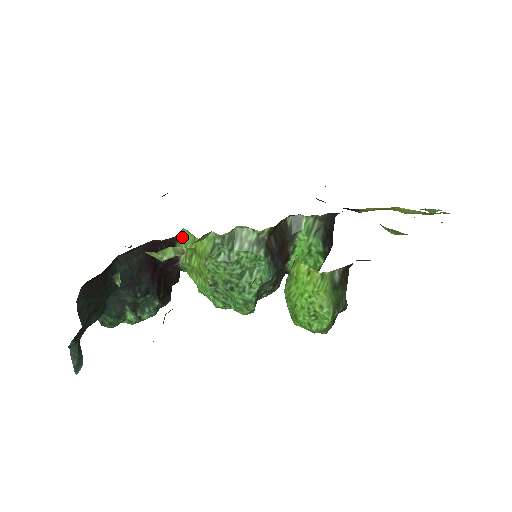
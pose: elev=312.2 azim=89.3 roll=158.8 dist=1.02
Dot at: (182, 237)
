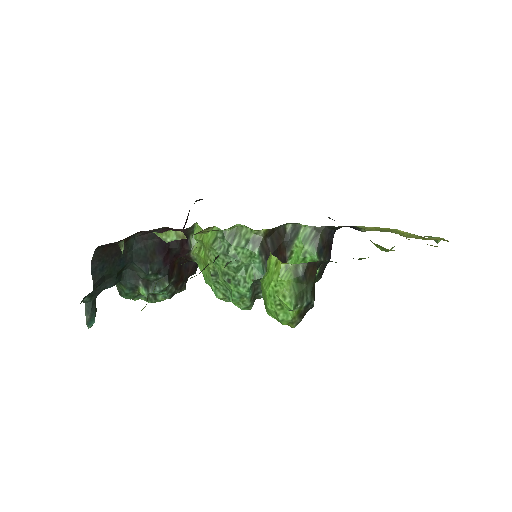
Dot at: (194, 230)
